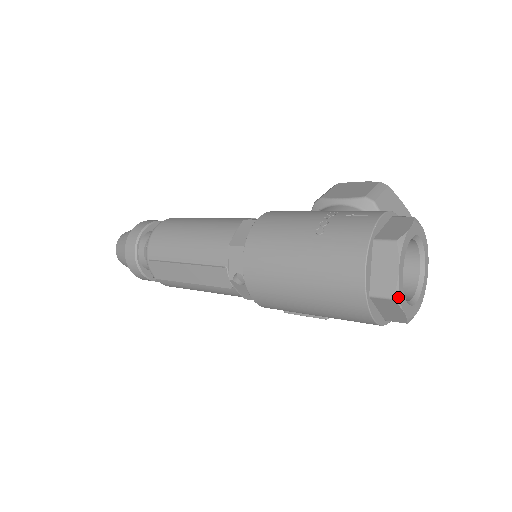
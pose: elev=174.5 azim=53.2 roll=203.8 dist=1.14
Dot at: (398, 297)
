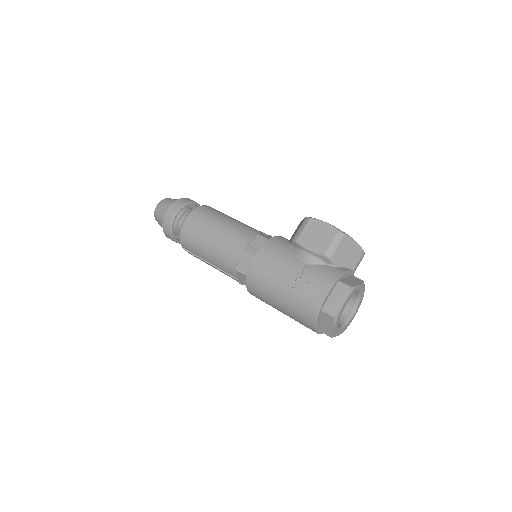
Dot at: (335, 336)
